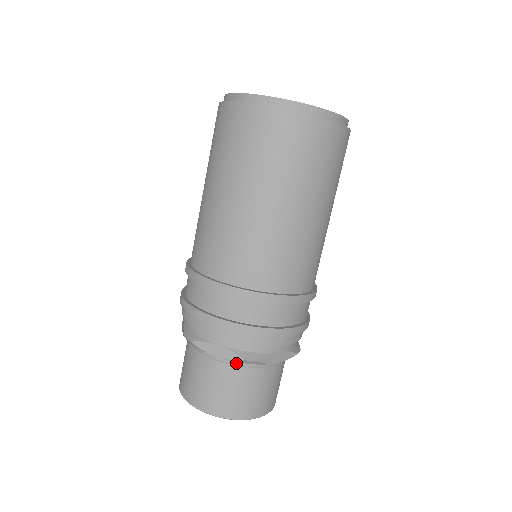
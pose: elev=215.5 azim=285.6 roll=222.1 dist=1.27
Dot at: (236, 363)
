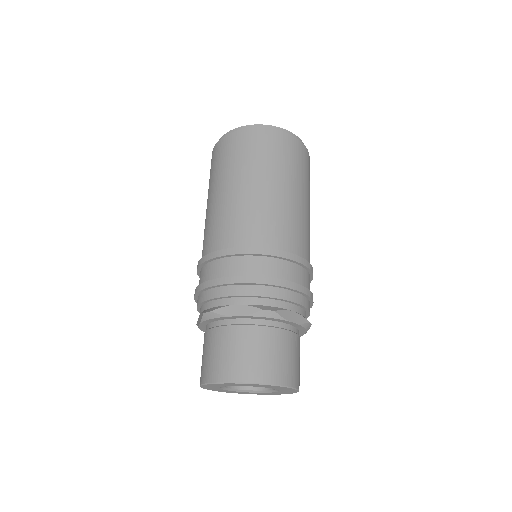
Dot at: (255, 323)
